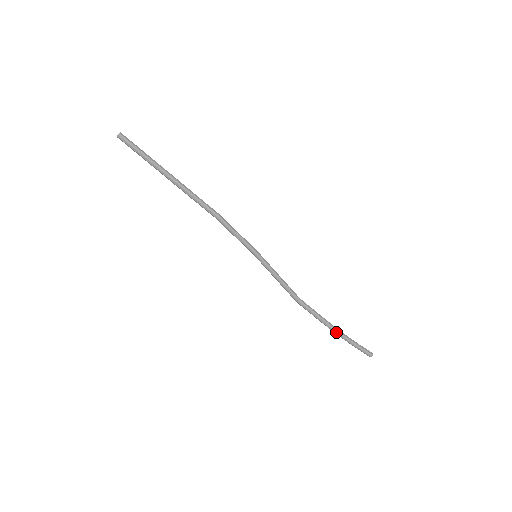
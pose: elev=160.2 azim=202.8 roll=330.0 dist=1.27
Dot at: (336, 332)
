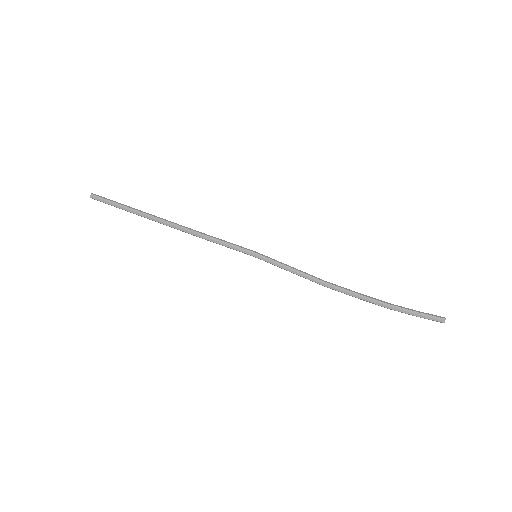
Dot at: (382, 306)
